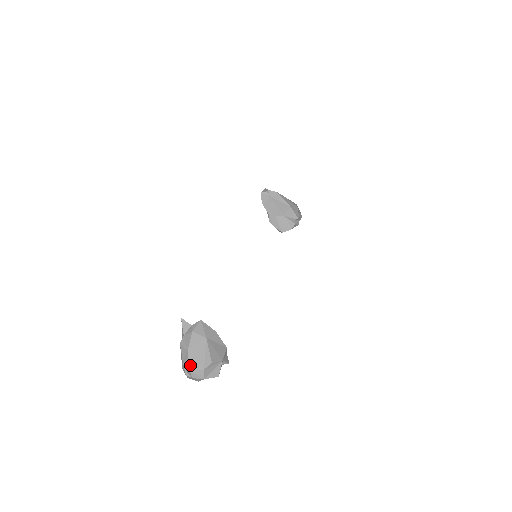
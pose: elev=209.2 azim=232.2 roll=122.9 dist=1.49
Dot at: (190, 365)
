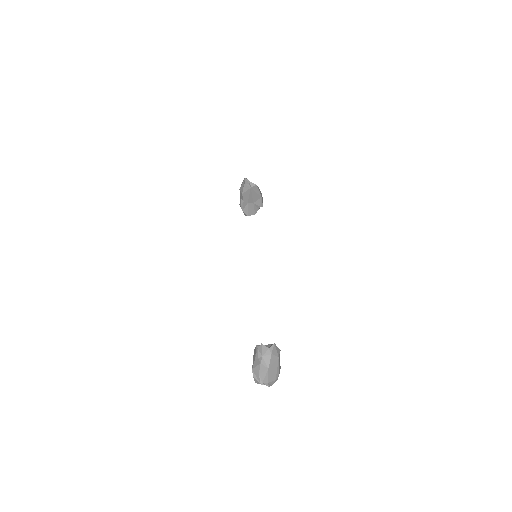
Dot at: (269, 379)
